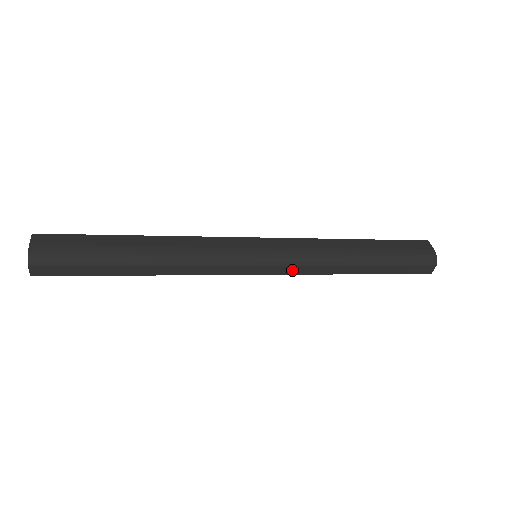
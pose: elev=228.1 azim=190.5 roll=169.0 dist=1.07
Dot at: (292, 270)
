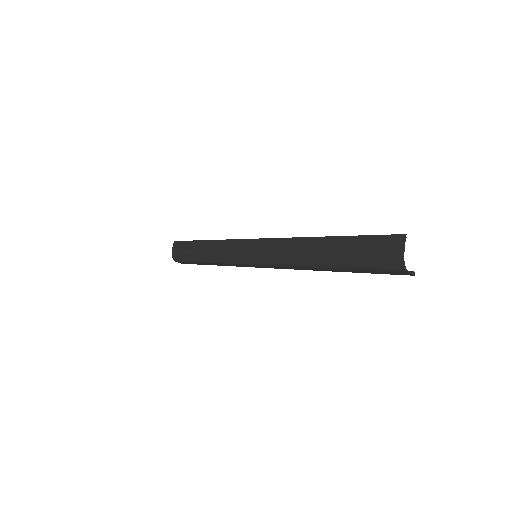
Dot at: (281, 267)
